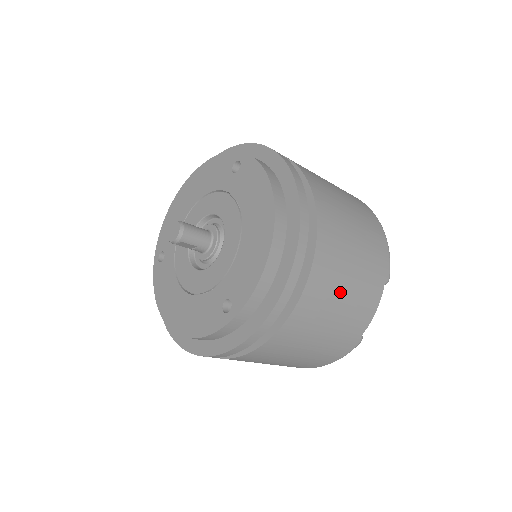
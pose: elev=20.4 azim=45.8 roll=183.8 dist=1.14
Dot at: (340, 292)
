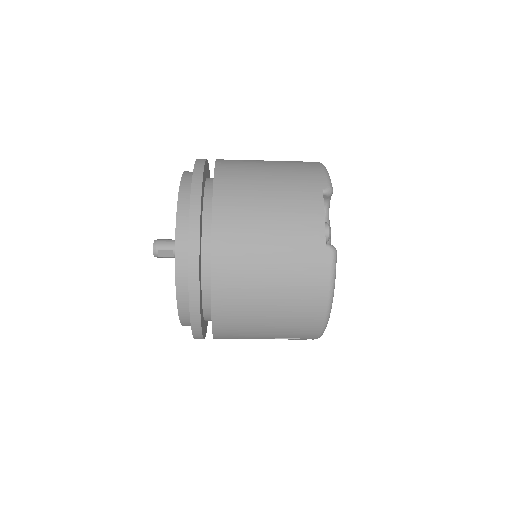
Dot at: (259, 207)
